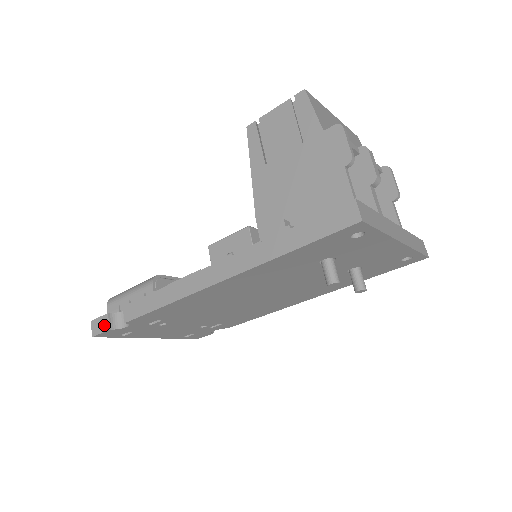
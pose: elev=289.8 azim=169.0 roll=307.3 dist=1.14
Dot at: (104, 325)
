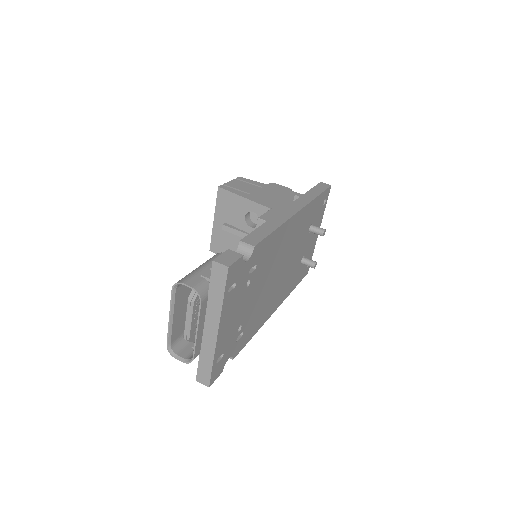
Dot at: (234, 255)
